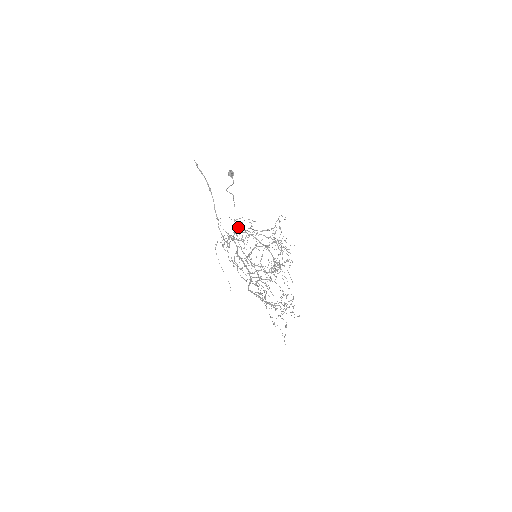
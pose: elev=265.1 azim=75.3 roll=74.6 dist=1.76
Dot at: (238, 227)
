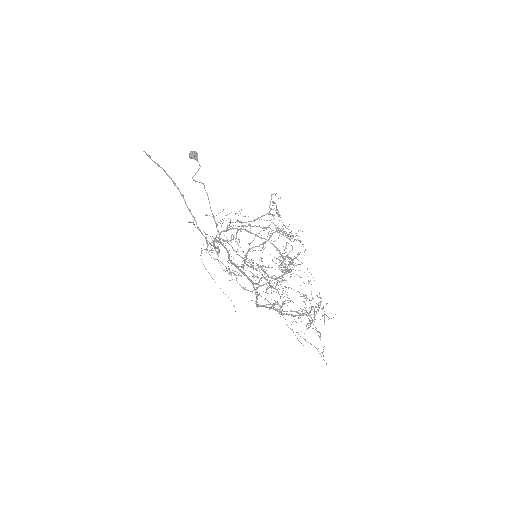
Dot at: (221, 225)
